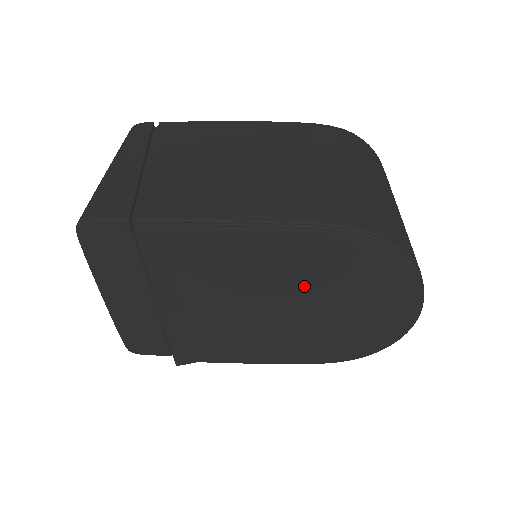
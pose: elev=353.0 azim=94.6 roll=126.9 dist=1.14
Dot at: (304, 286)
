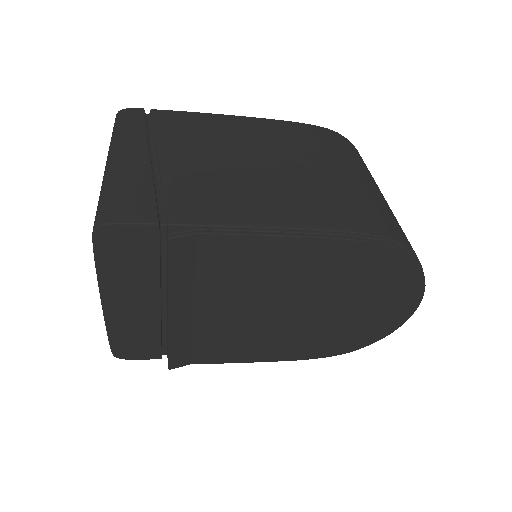
Dot at: (322, 289)
